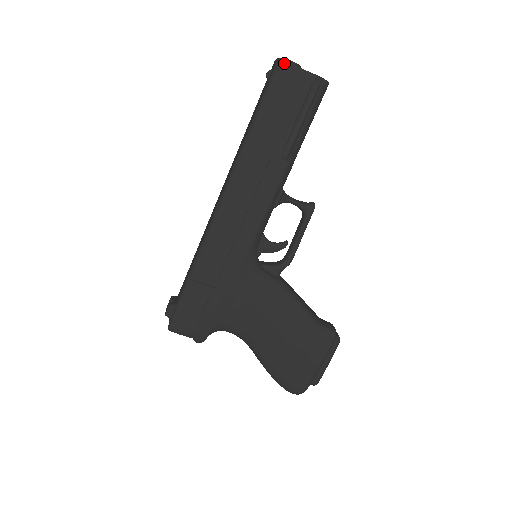
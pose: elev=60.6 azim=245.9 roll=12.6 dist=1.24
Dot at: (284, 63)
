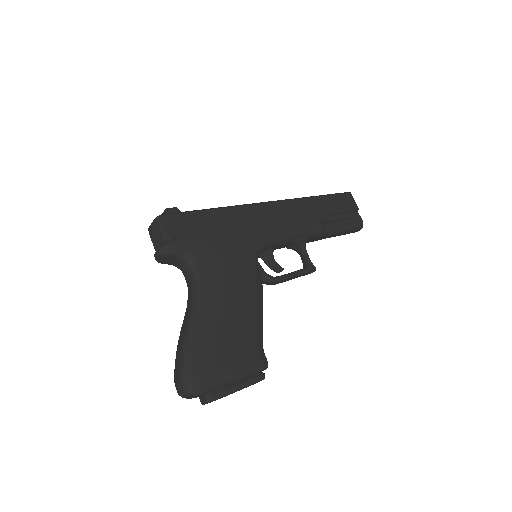
Dot at: (351, 195)
